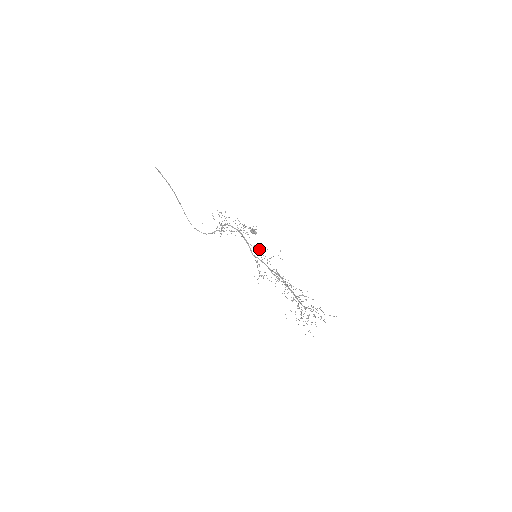
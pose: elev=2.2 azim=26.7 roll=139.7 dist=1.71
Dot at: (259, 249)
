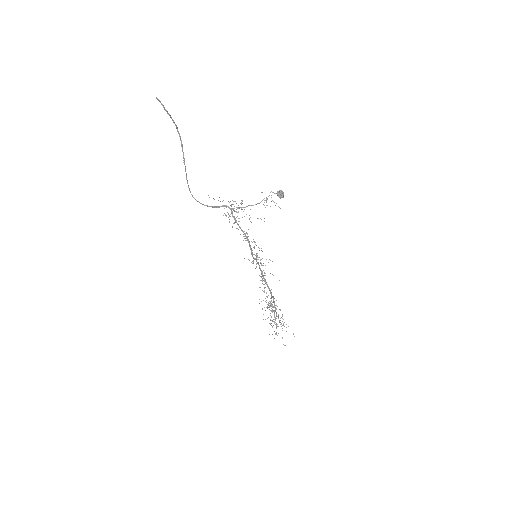
Dot at: occluded
